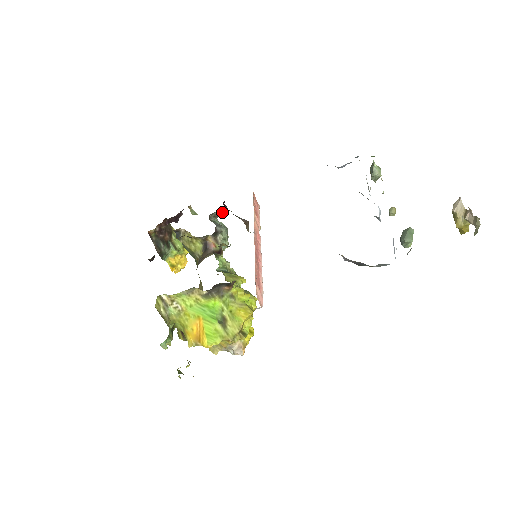
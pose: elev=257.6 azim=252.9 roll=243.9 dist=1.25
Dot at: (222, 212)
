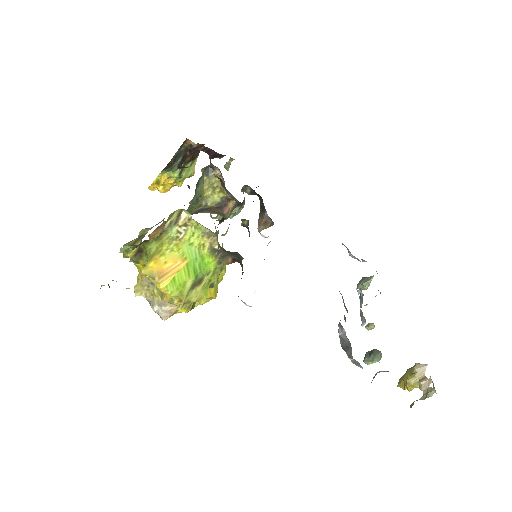
Dot at: (252, 192)
